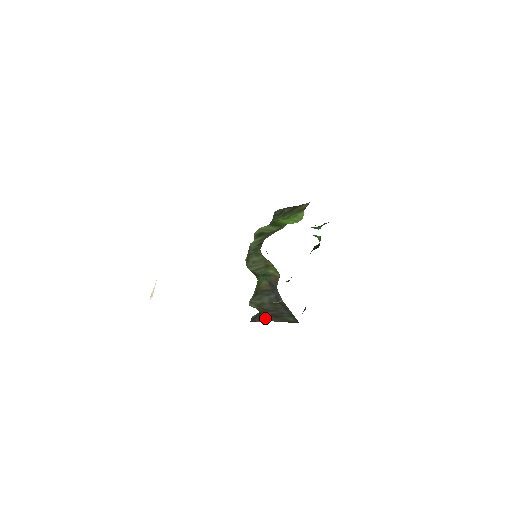
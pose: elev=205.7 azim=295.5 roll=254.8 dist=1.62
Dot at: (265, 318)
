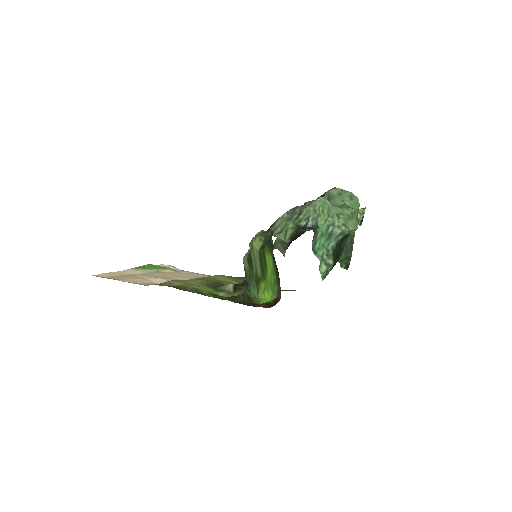
Dot at: occluded
